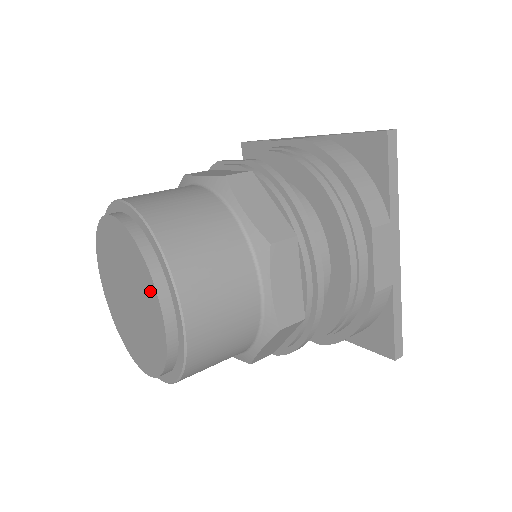
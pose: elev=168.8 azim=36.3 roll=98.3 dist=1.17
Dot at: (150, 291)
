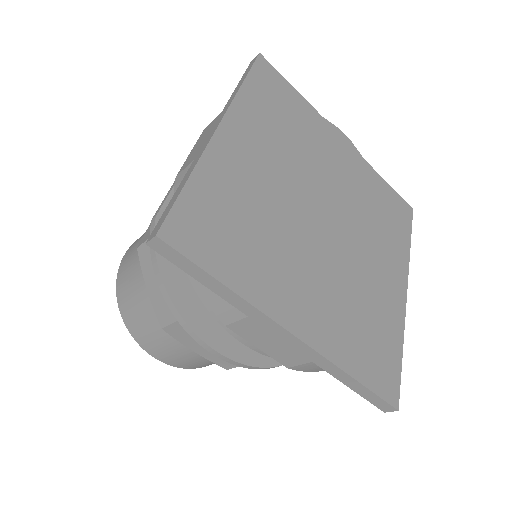
Dot at: occluded
